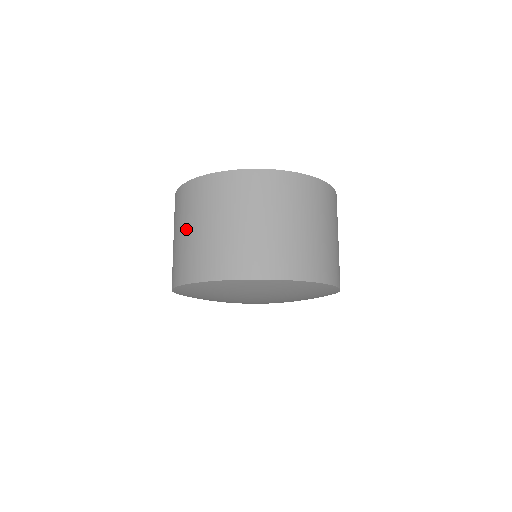
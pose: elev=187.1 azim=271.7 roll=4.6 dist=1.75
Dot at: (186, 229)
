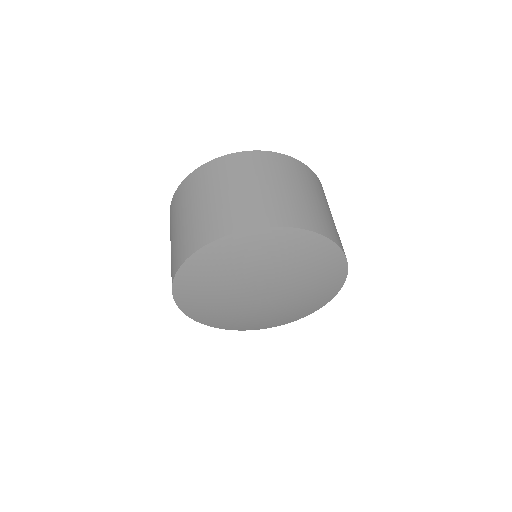
Dot at: (173, 232)
